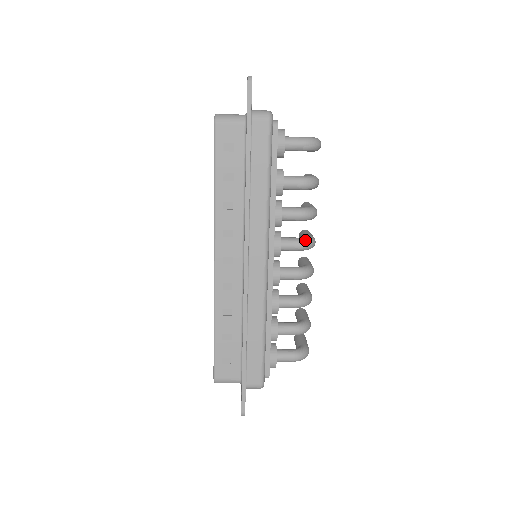
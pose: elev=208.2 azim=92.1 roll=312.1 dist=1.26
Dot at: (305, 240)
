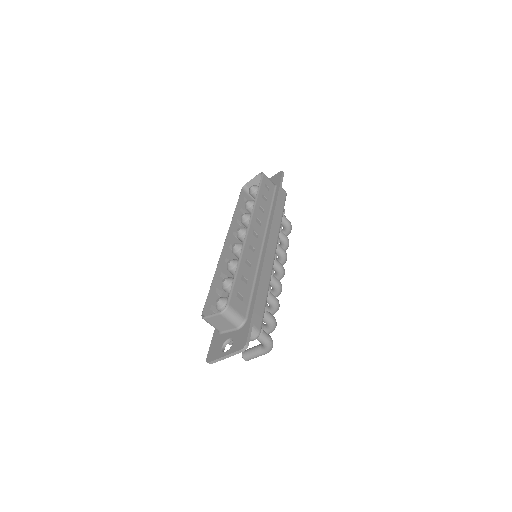
Dot at: (283, 267)
